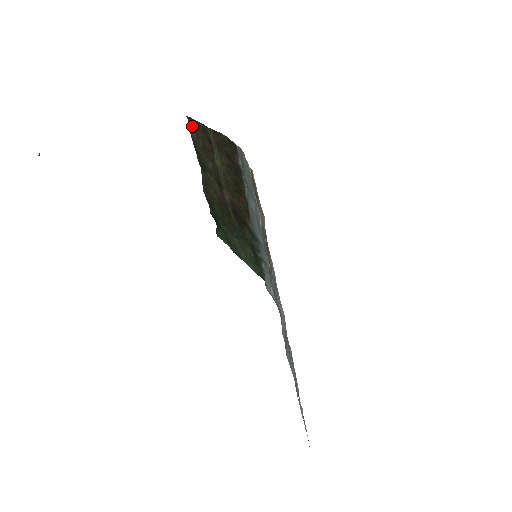
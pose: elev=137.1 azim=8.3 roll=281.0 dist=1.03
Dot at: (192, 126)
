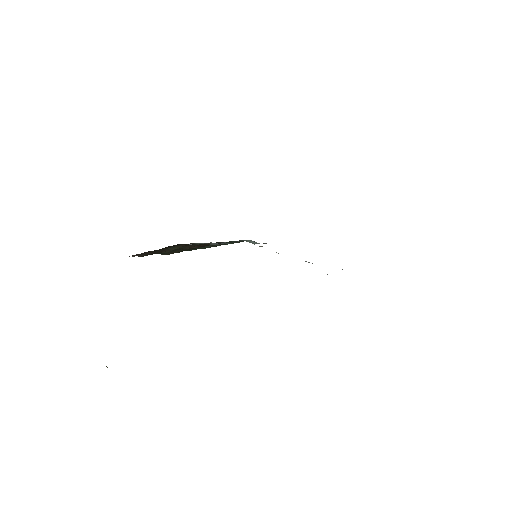
Dot at: (137, 255)
